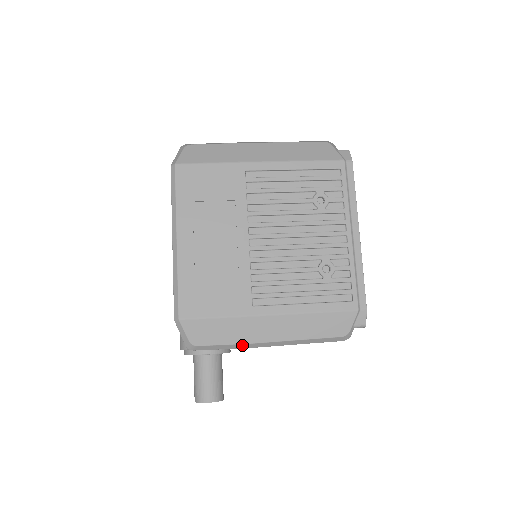
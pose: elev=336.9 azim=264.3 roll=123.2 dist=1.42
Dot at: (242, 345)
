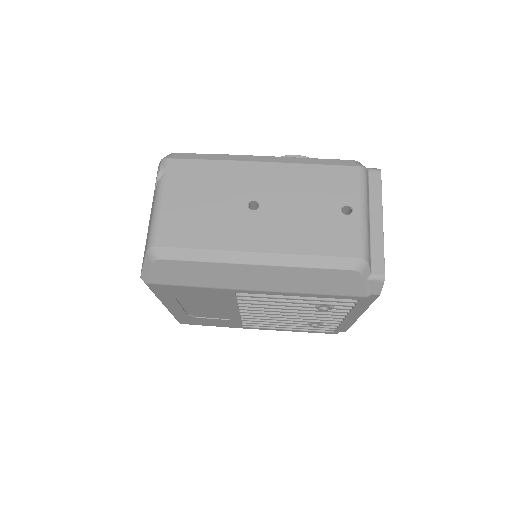
Dot at: occluded
